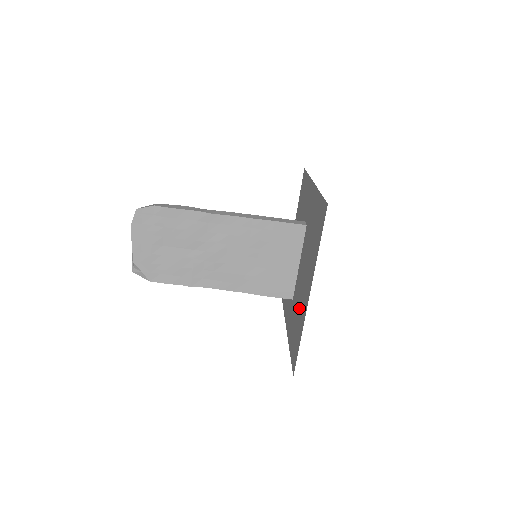
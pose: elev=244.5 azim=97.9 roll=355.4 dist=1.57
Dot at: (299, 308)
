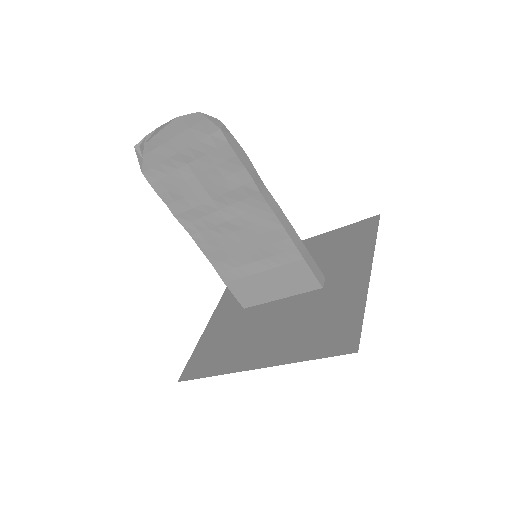
Dot at: (240, 341)
